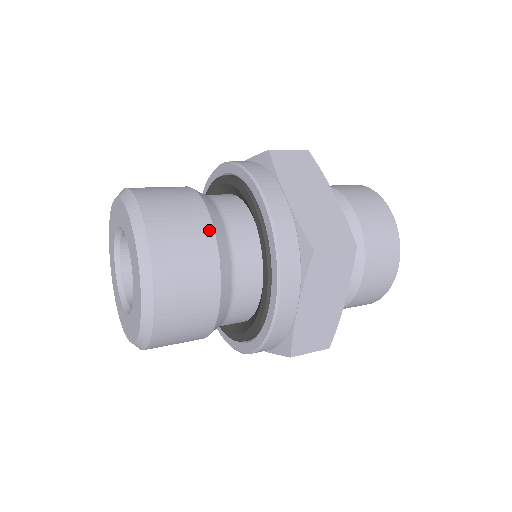
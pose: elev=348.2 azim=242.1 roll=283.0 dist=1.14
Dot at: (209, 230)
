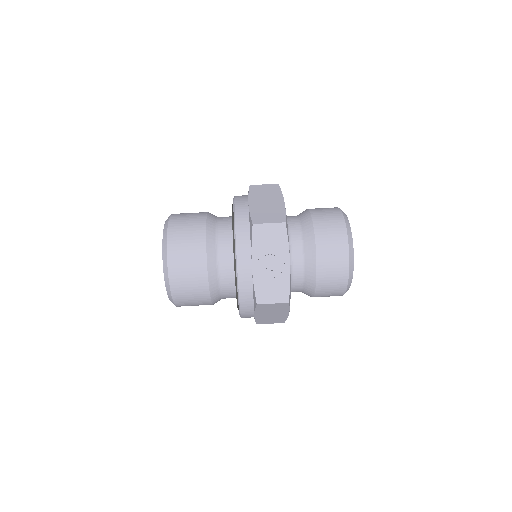
Dot at: occluded
